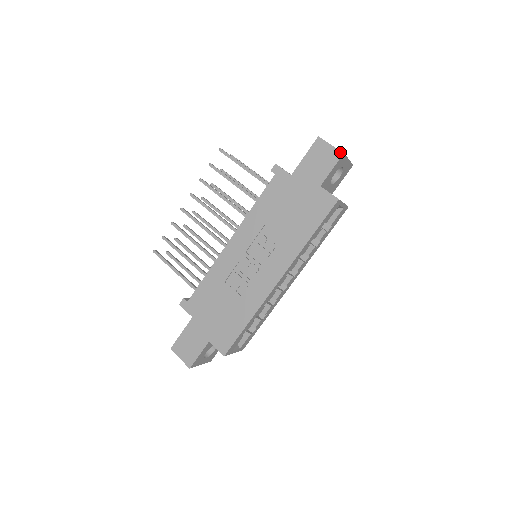
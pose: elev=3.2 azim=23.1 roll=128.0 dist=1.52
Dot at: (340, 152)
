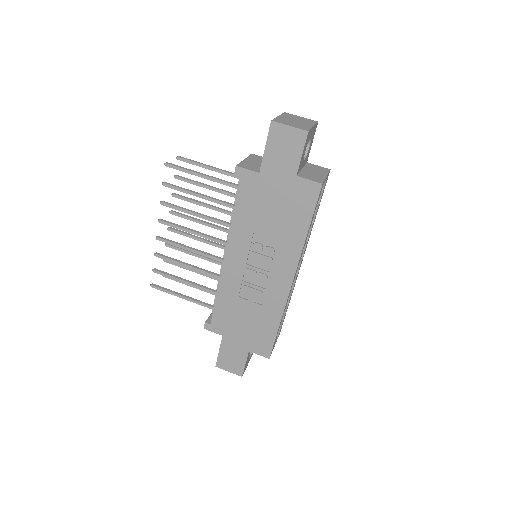
Dot at: (304, 131)
